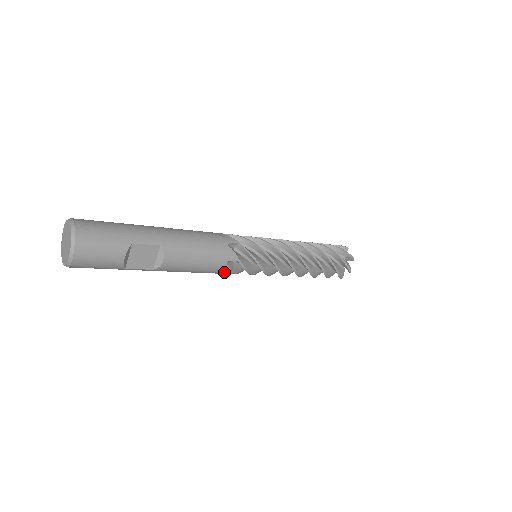
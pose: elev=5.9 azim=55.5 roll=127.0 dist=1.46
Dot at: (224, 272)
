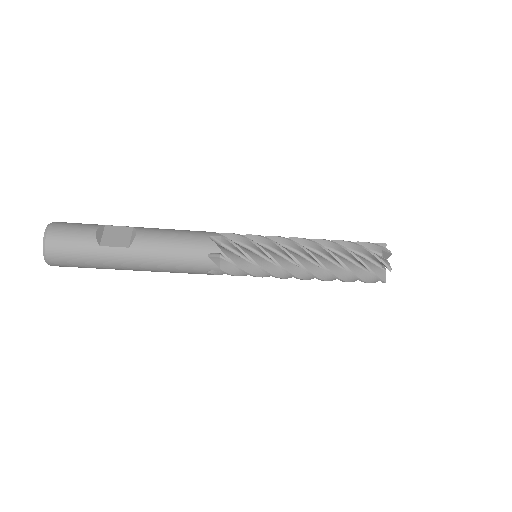
Dot at: (212, 252)
